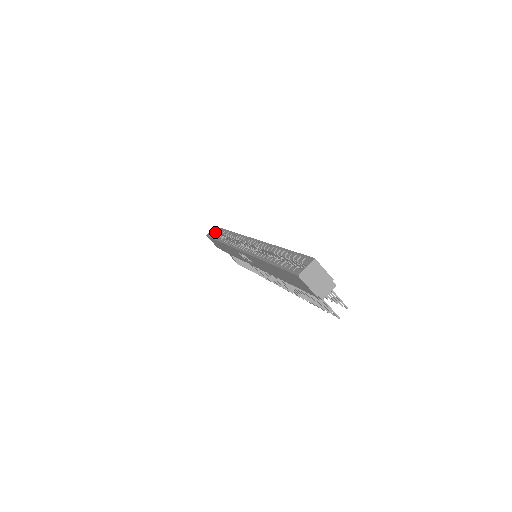
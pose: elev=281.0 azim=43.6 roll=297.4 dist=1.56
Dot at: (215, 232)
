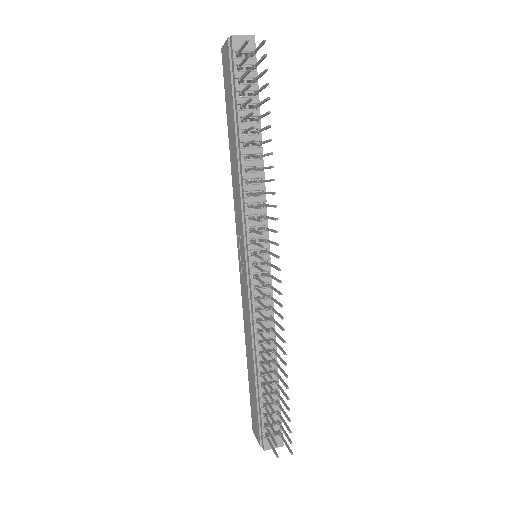
Dot at: occluded
